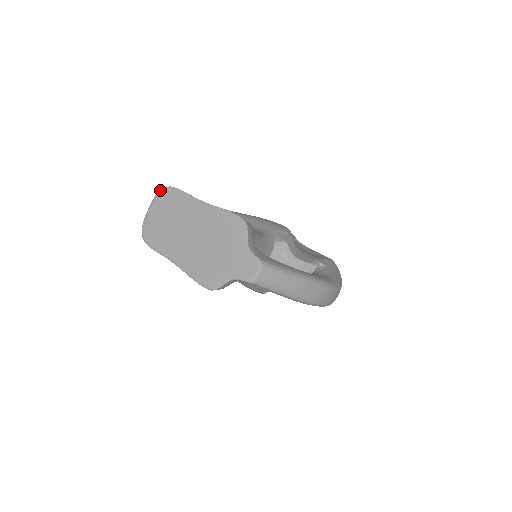
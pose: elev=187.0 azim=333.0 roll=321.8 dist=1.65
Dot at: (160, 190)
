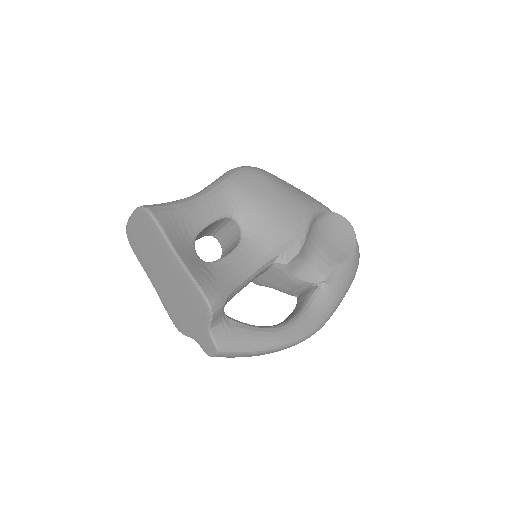
Dot at: (140, 208)
